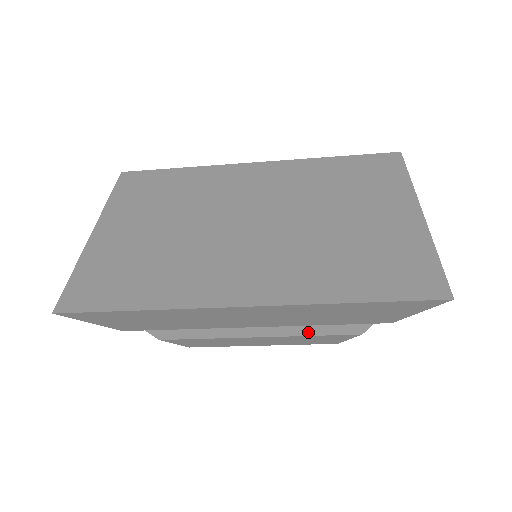
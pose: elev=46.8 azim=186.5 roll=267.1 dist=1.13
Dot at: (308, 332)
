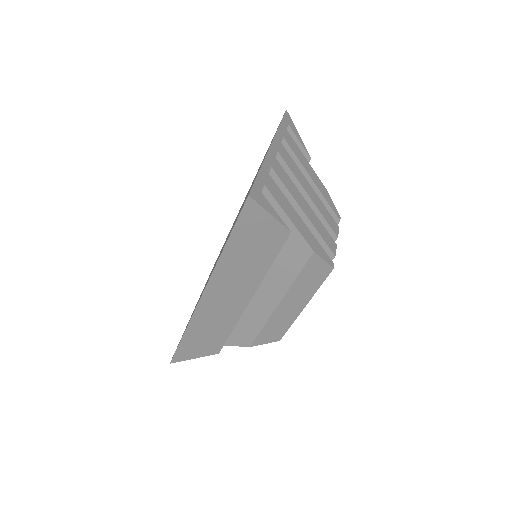
Dot at: (290, 278)
